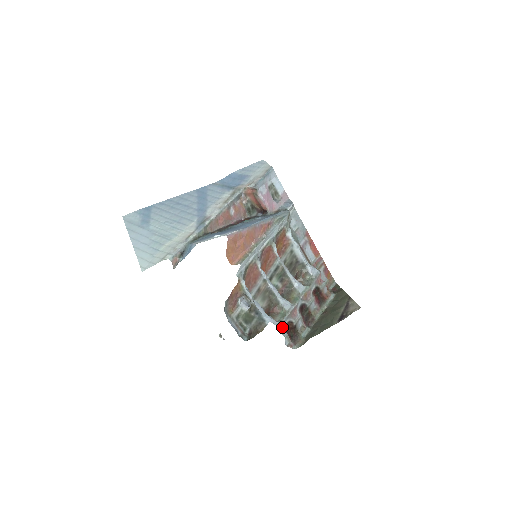
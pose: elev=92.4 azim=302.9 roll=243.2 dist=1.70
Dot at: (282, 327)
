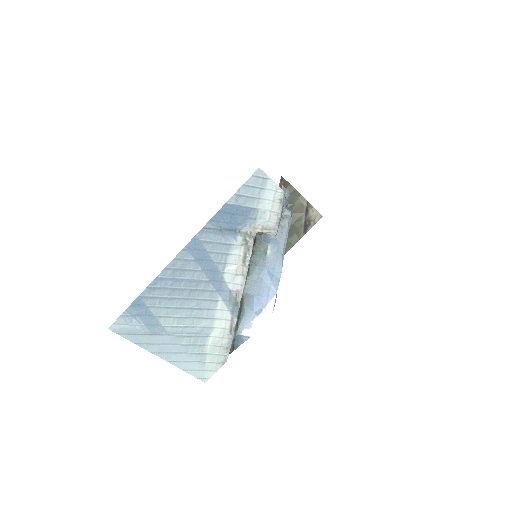
Dot at: occluded
